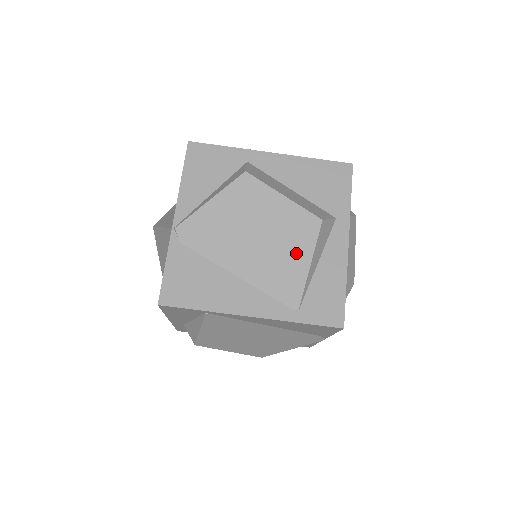
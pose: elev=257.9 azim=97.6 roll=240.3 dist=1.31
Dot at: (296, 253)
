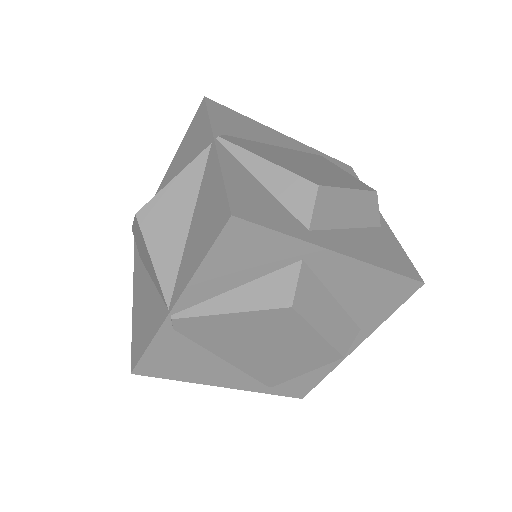
Dot at: (298, 366)
